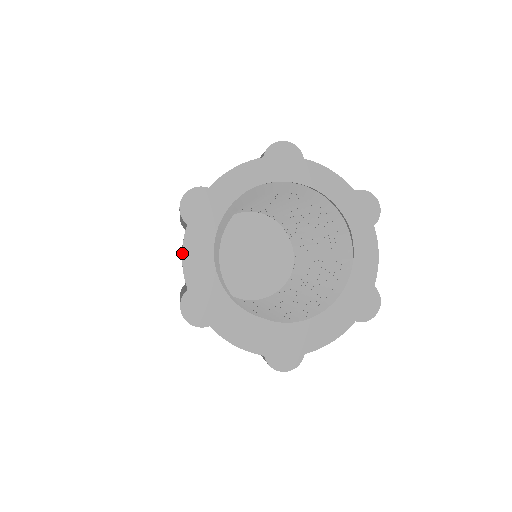
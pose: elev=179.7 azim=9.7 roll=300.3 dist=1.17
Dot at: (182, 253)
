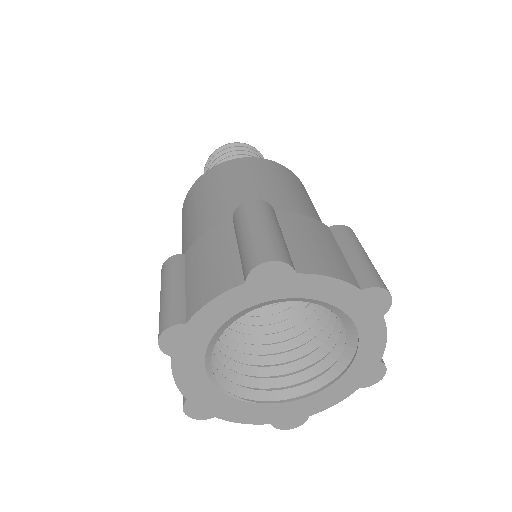
Dot at: occluded
